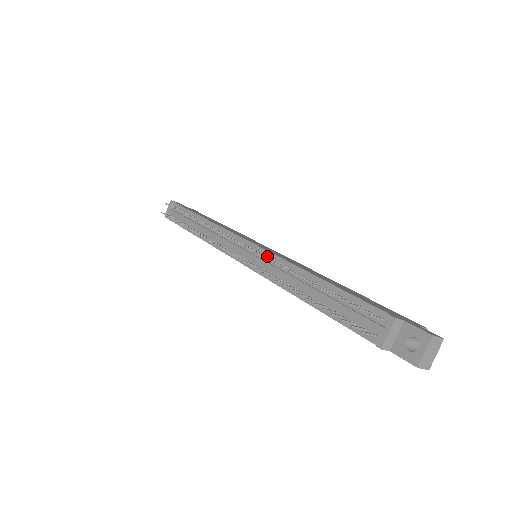
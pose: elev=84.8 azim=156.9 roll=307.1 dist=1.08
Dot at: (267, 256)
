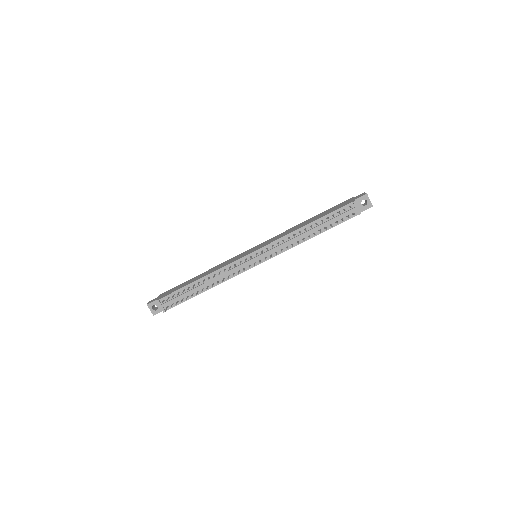
Dot at: (273, 245)
